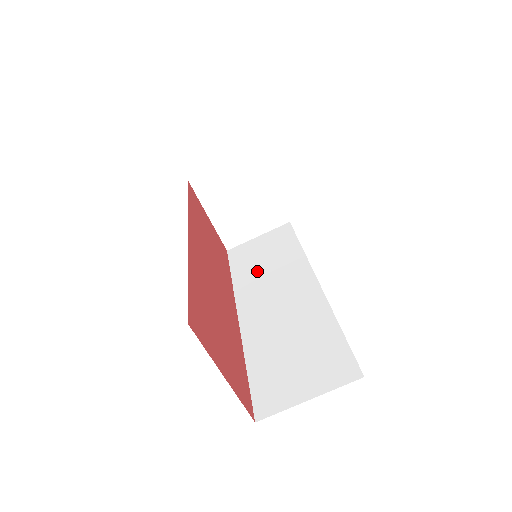
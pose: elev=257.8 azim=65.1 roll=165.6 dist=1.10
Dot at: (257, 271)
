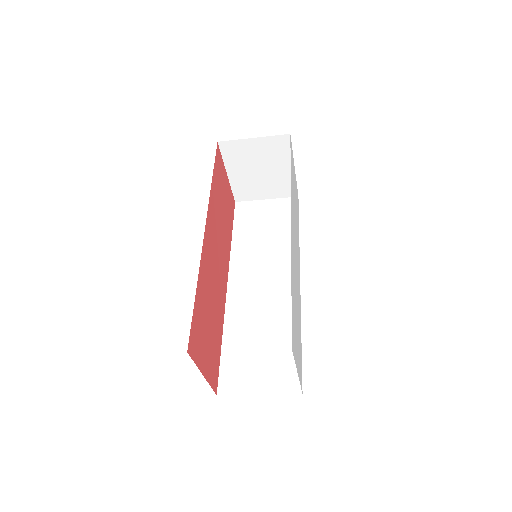
Dot at: (255, 243)
